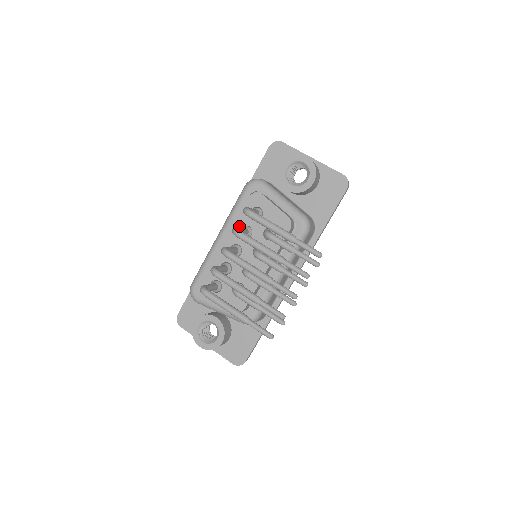
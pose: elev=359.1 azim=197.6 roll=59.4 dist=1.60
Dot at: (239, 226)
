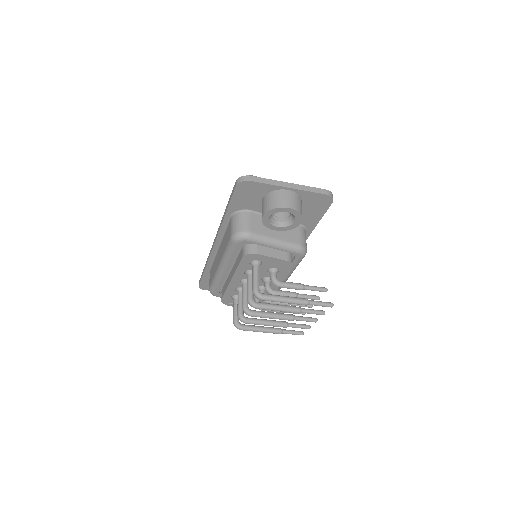
Dot at: (242, 271)
